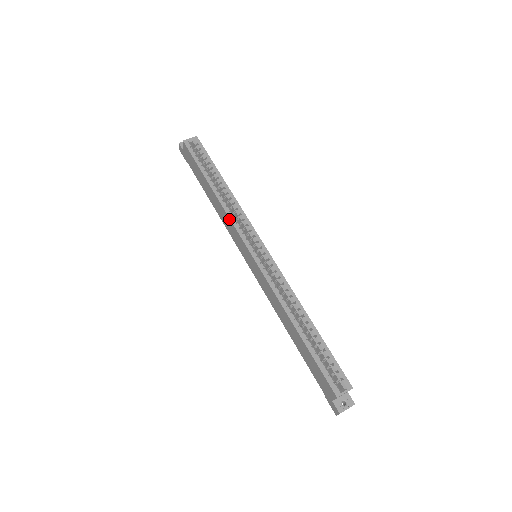
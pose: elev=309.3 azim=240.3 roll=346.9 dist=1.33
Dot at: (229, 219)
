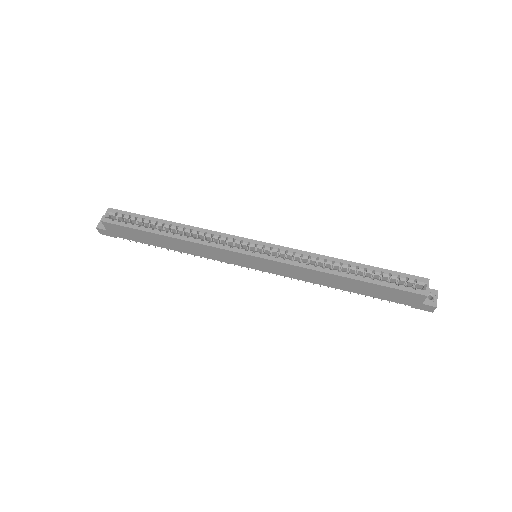
Dot at: (208, 247)
